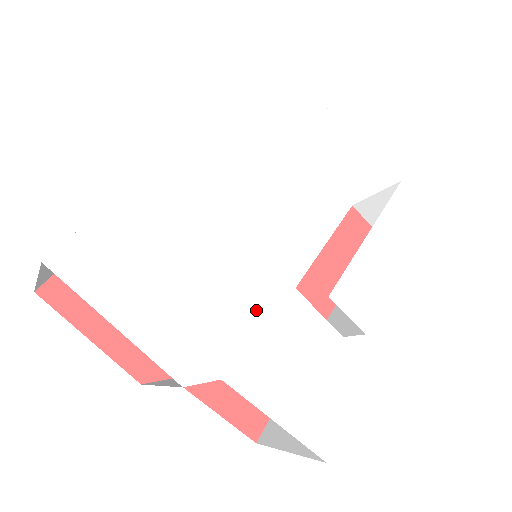
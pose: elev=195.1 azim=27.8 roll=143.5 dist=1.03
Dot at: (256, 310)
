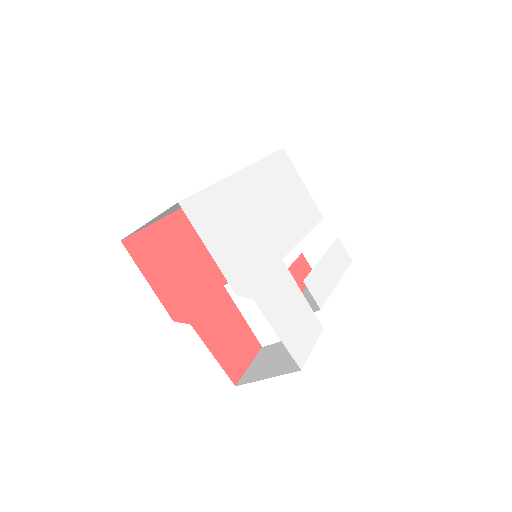
Dot at: (270, 272)
